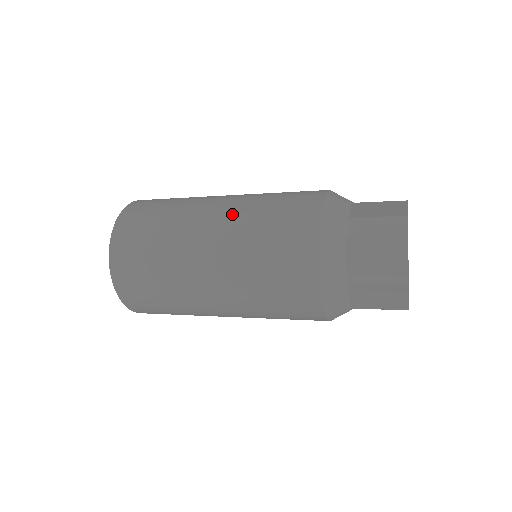
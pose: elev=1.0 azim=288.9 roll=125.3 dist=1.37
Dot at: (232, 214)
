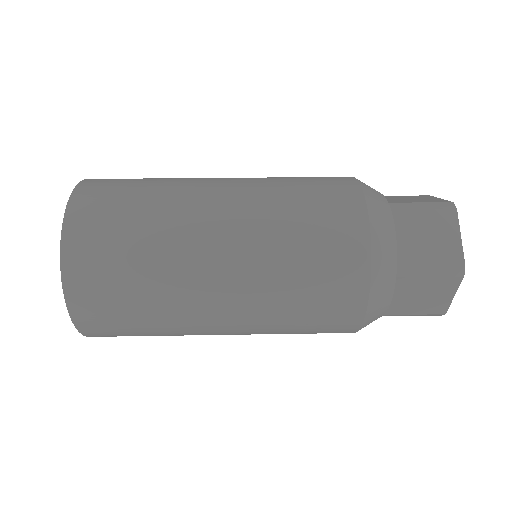
Dot at: (249, 277)
